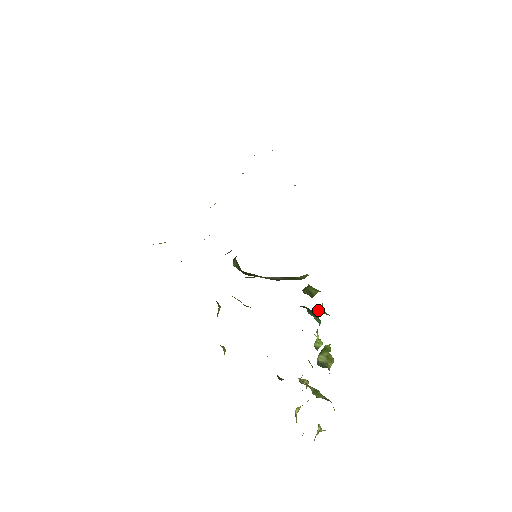
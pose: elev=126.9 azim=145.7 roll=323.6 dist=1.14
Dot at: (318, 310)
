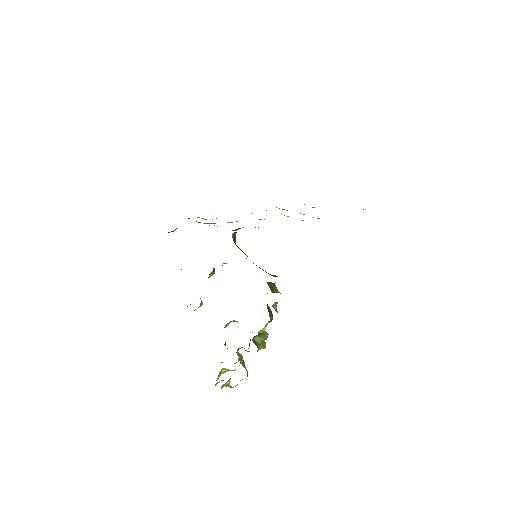
Dot at: (272, 305)
